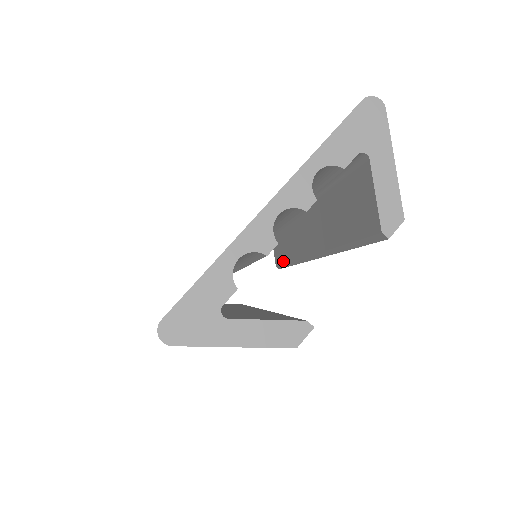
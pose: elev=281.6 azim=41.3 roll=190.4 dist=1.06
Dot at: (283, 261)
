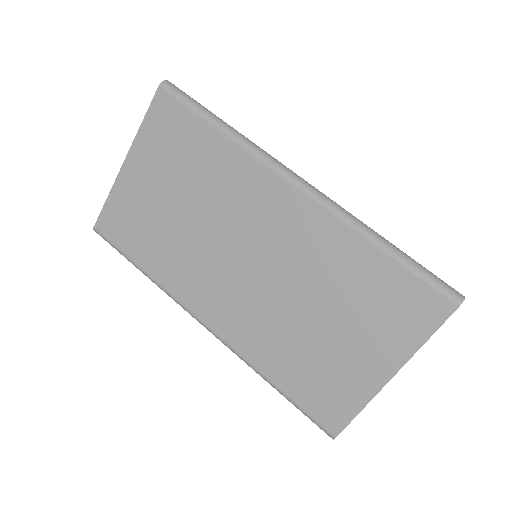
Dot at: occluded
